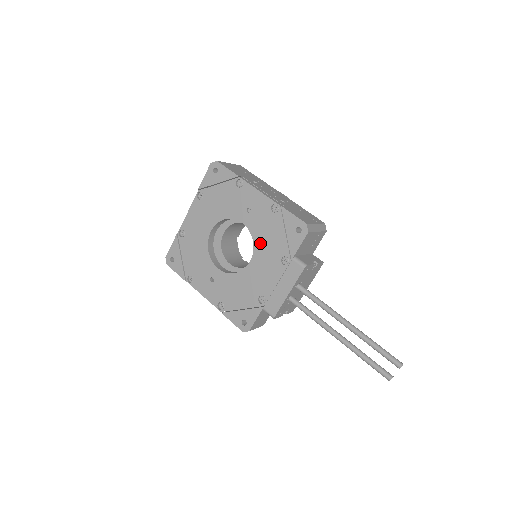
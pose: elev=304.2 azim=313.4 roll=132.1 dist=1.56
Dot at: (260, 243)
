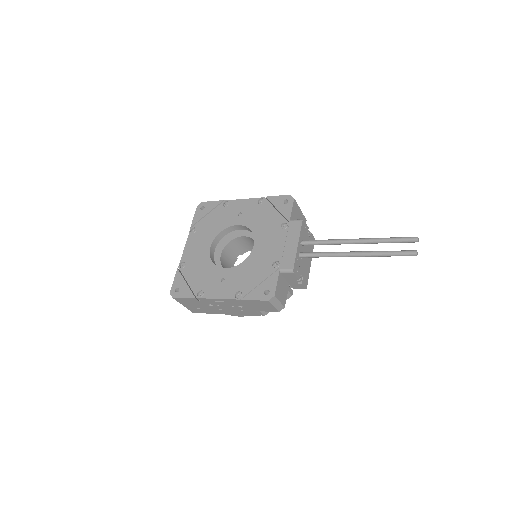
Dot at: (258, 228)
